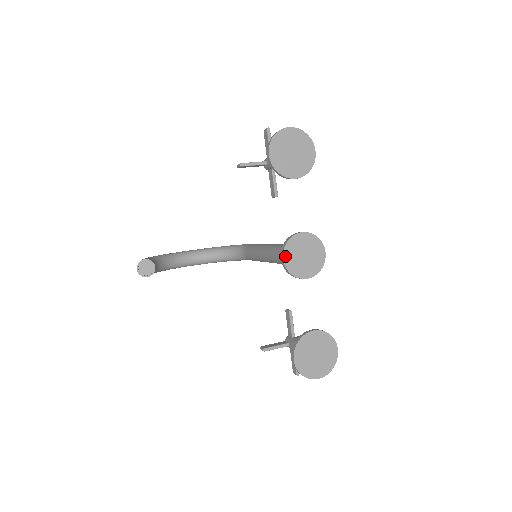
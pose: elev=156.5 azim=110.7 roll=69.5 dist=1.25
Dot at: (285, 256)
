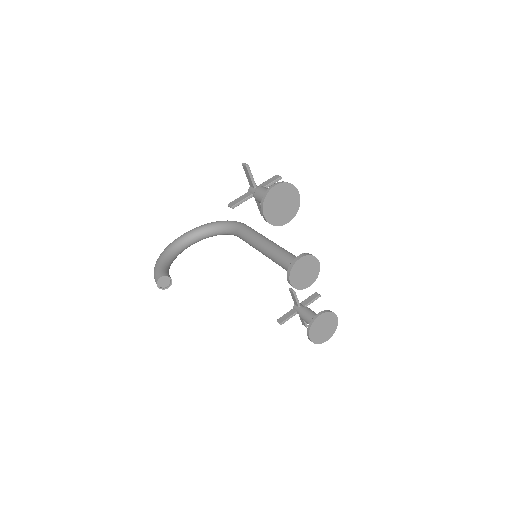
Dot at: (291, 280)
